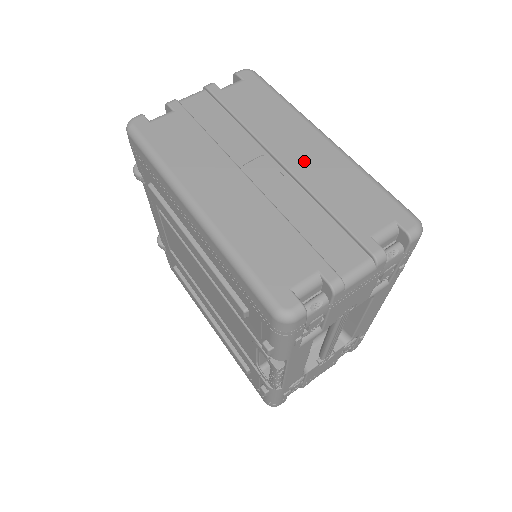
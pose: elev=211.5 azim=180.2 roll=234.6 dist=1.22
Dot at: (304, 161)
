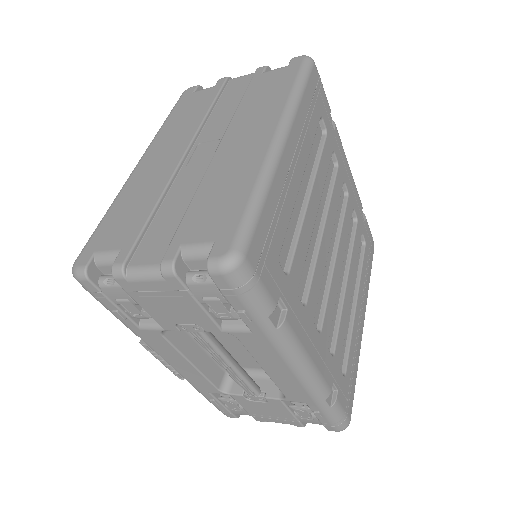
Dot at: (231, 153)
